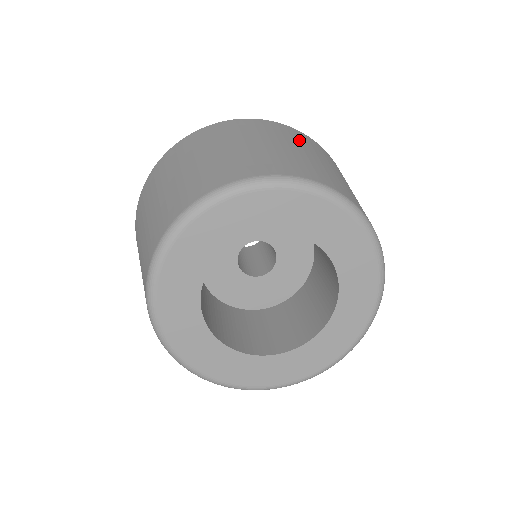
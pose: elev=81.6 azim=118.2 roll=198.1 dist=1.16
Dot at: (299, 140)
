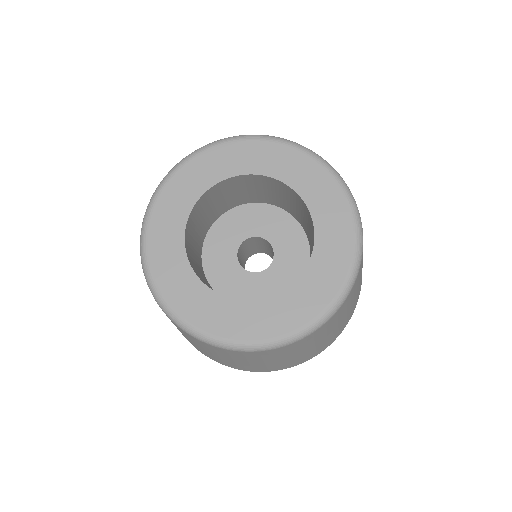
Dot at: occluded
